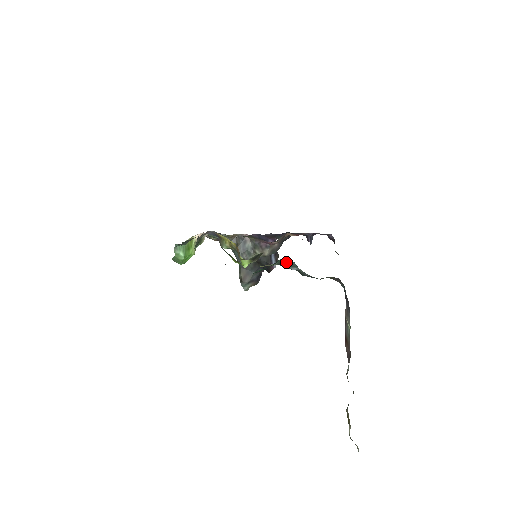
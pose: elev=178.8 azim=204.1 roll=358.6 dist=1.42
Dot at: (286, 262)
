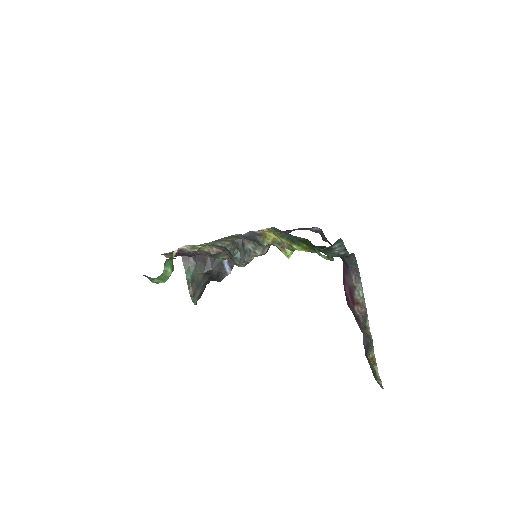
Dot at: (338, 243)
